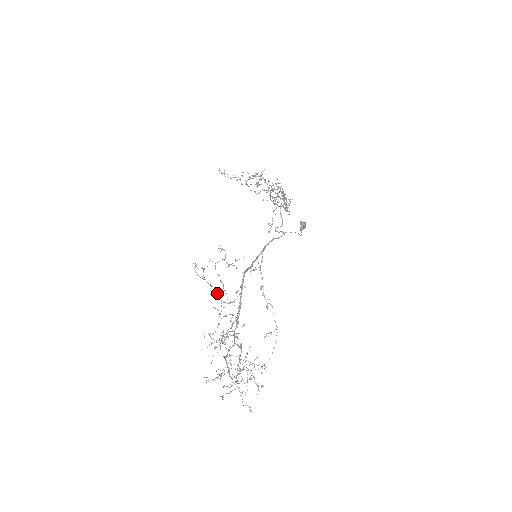
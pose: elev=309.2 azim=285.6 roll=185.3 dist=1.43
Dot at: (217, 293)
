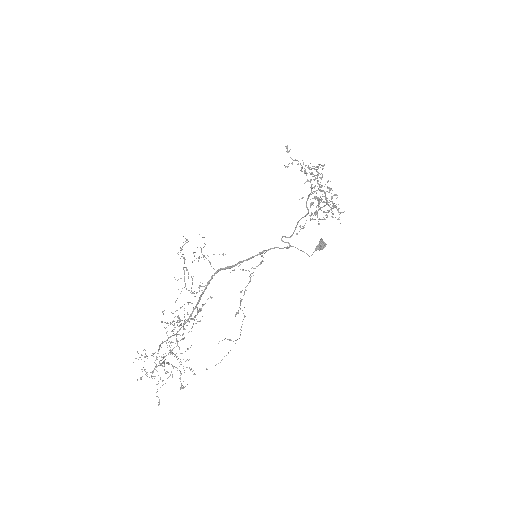
Dot at: (184, 278)
